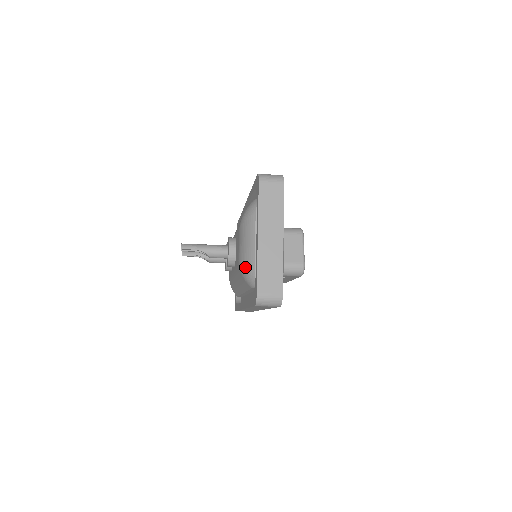
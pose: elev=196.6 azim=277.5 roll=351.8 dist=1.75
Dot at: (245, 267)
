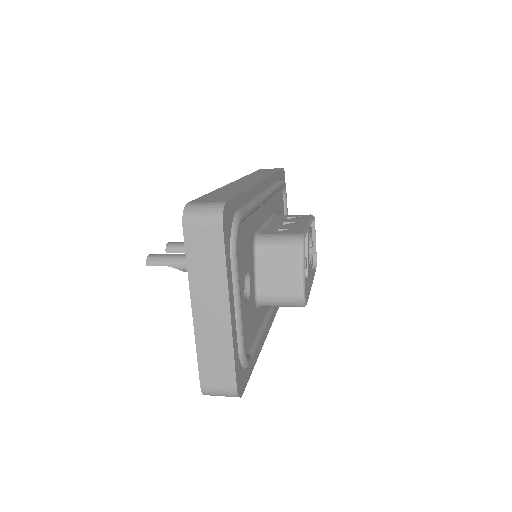
Dot at: occluded
